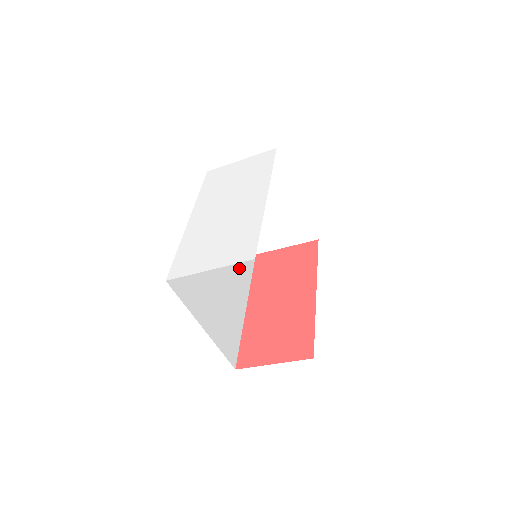
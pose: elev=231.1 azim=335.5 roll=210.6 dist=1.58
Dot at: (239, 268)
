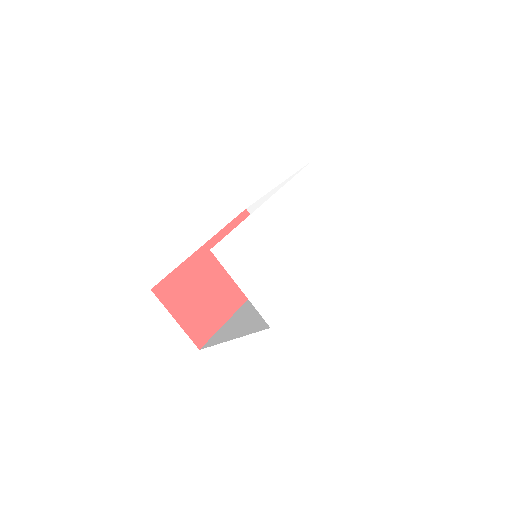
Dot at: occluded
